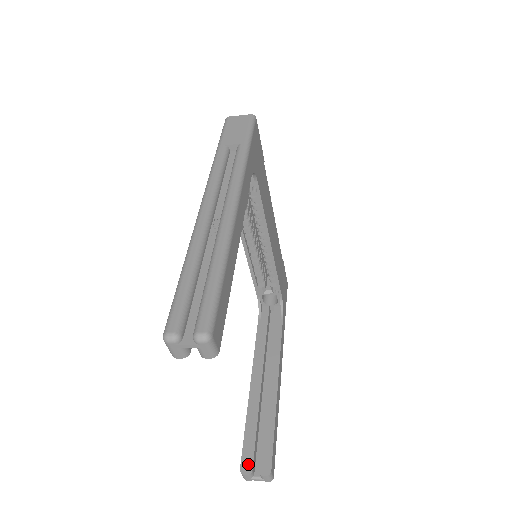
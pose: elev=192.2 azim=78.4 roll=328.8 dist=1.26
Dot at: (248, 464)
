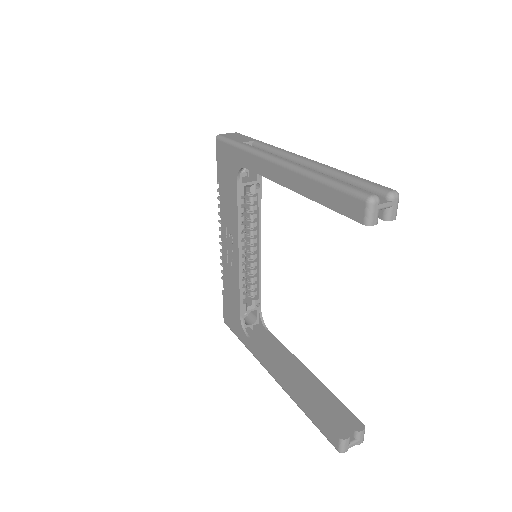
Dot at: (342, 430)
